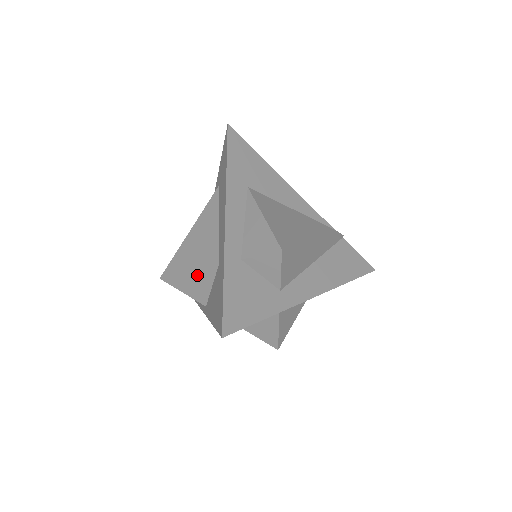
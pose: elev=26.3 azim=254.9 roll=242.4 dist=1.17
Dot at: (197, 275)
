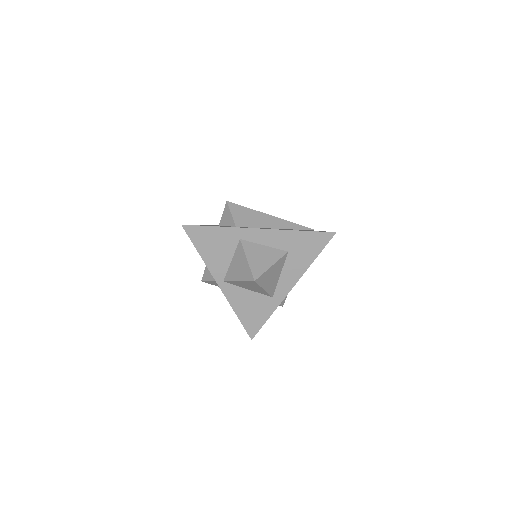
Dot at: occluded
